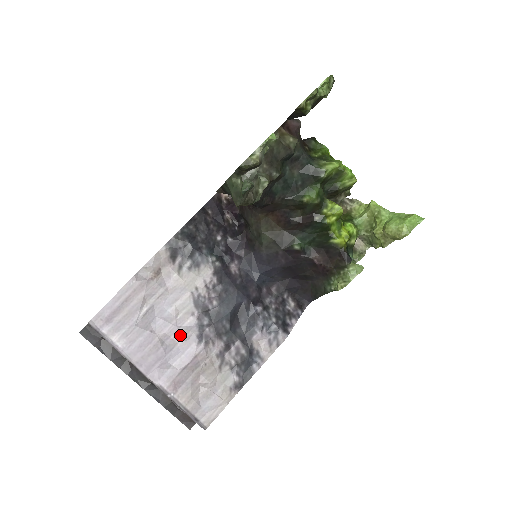
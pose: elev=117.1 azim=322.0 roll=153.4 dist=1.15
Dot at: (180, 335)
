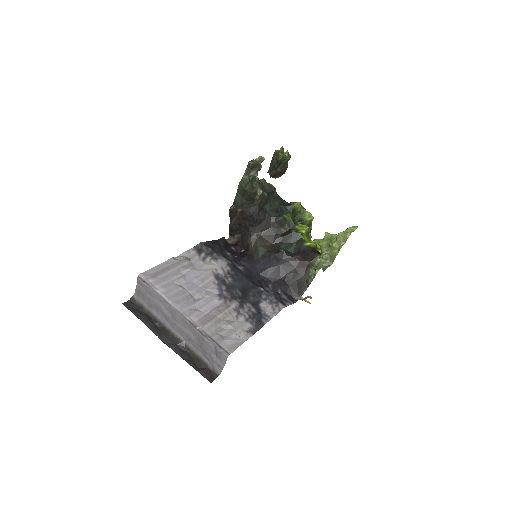
Dot at: (205, 293)
